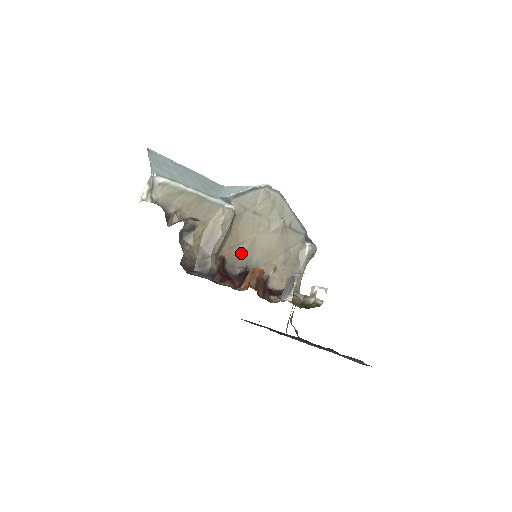
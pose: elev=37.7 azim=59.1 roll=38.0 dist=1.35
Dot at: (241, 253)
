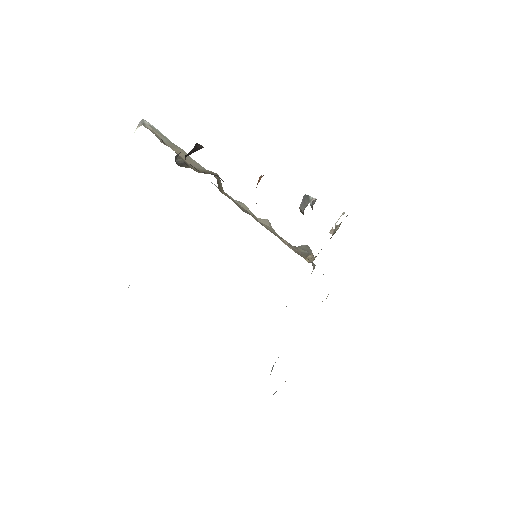
Dot at: (241, 207)
